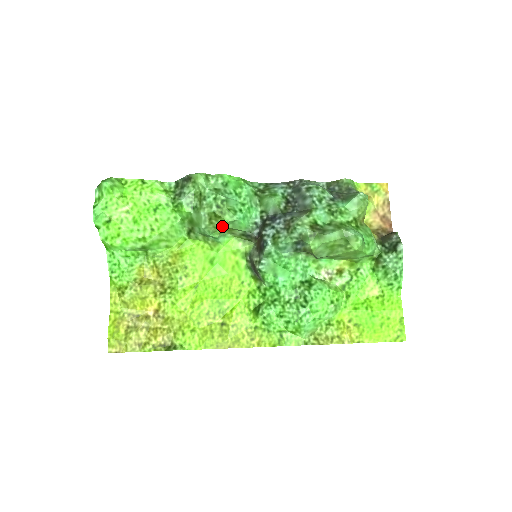
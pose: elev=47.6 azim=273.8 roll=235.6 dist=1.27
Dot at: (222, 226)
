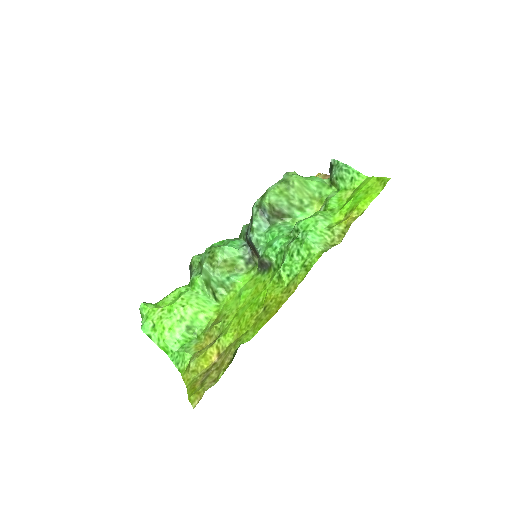
Dot at: (221, 261)
